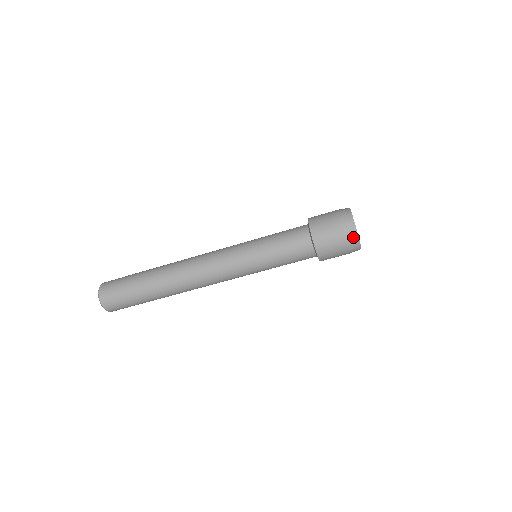
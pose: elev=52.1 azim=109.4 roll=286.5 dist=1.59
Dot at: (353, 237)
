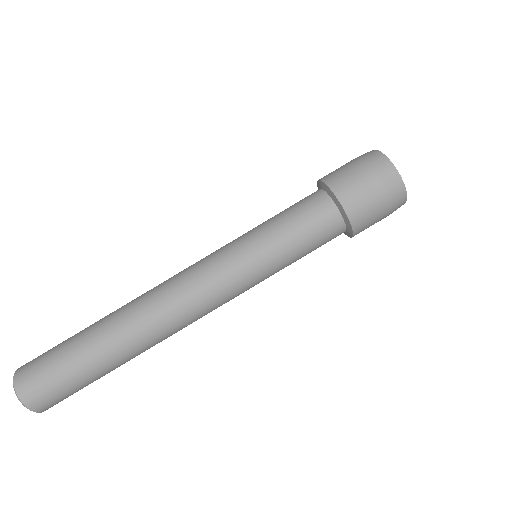
Dot at: (369, 153)
